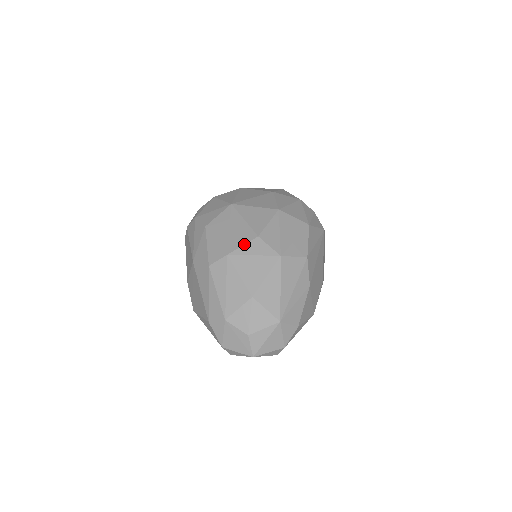
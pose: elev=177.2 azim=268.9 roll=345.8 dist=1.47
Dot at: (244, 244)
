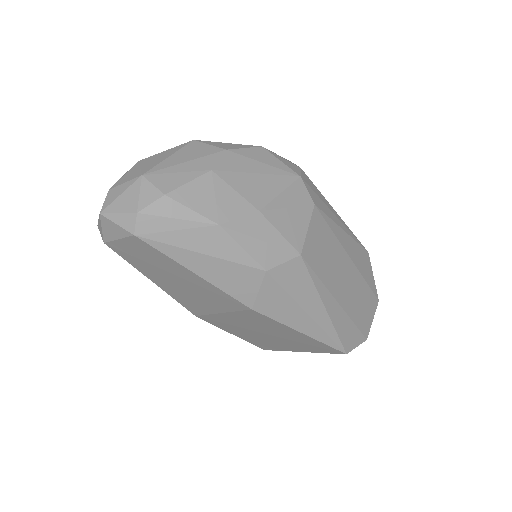
Dot at: occluded
